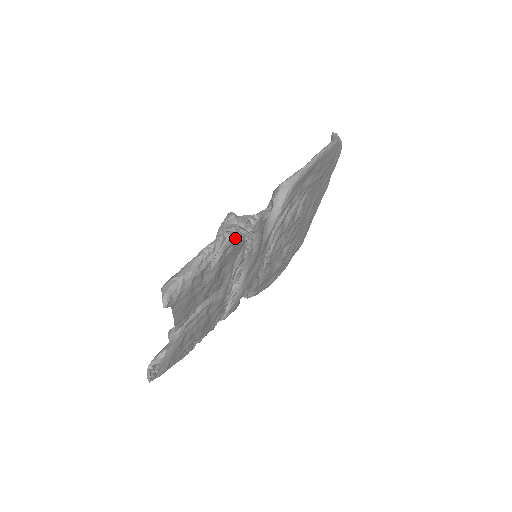
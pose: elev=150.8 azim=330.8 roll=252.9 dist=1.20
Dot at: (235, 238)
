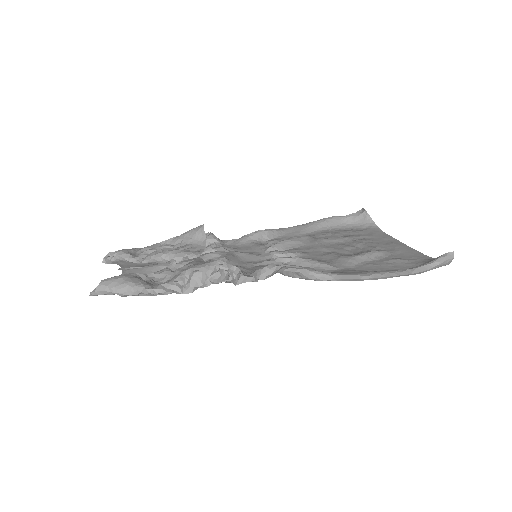
Dot at: (191, 289)
